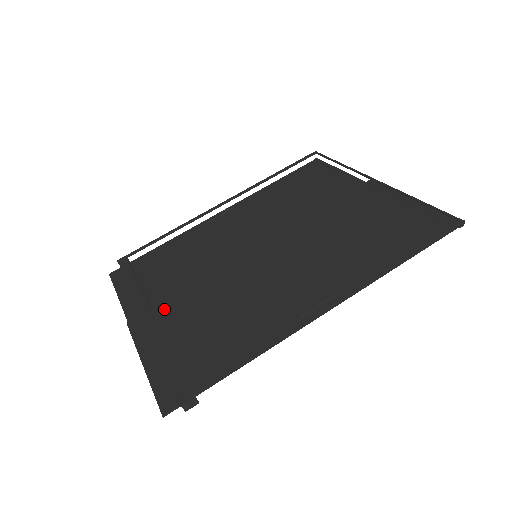
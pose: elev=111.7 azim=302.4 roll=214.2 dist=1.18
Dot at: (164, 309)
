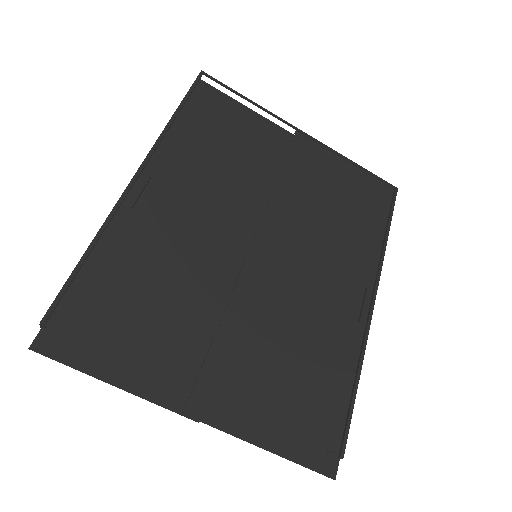
Dot at: (219, 370)
